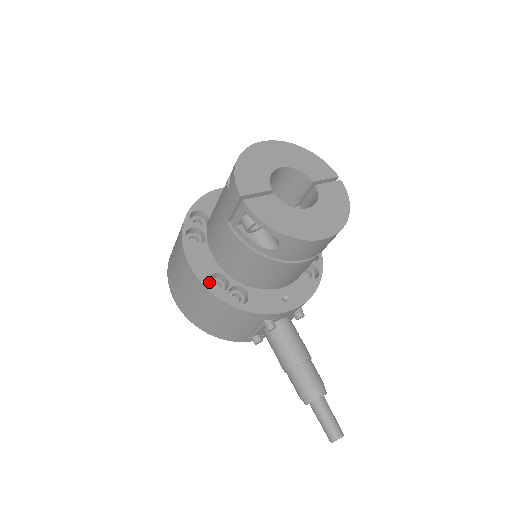
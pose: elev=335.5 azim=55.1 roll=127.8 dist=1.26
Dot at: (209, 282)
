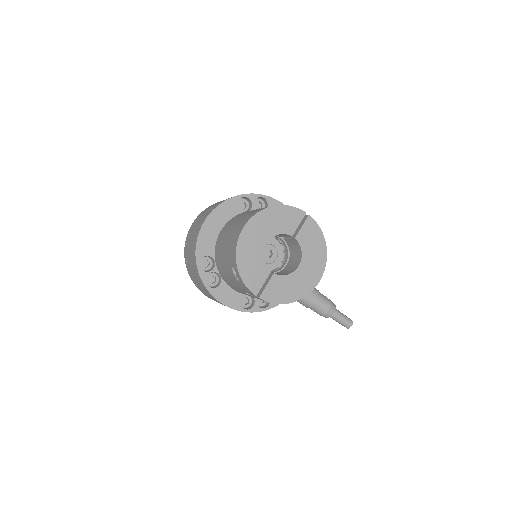
Dot at: (240, 303)
